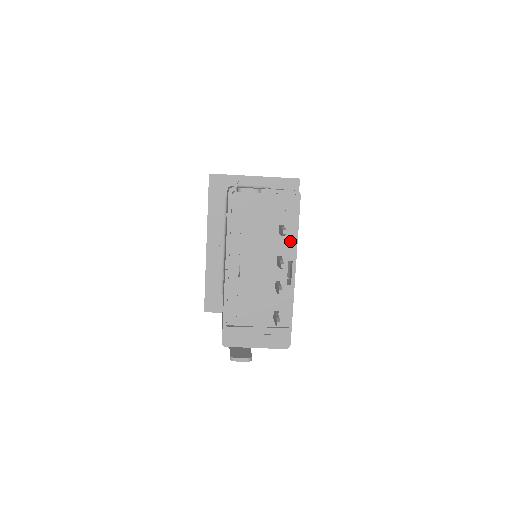
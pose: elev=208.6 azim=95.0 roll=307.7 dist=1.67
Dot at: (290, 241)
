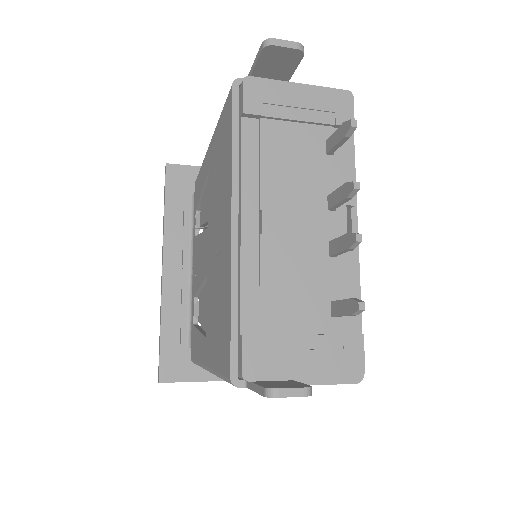
Dot at: (346, 171)
